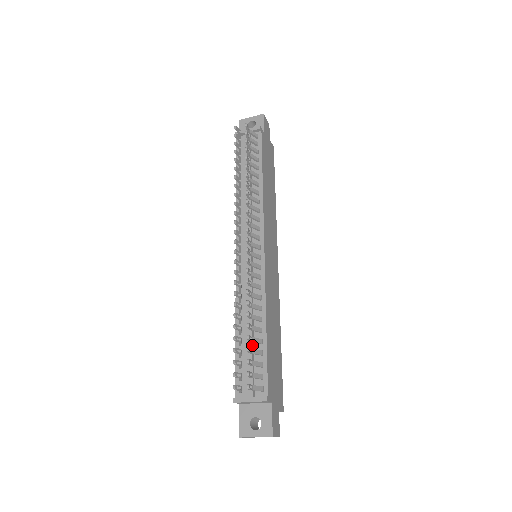
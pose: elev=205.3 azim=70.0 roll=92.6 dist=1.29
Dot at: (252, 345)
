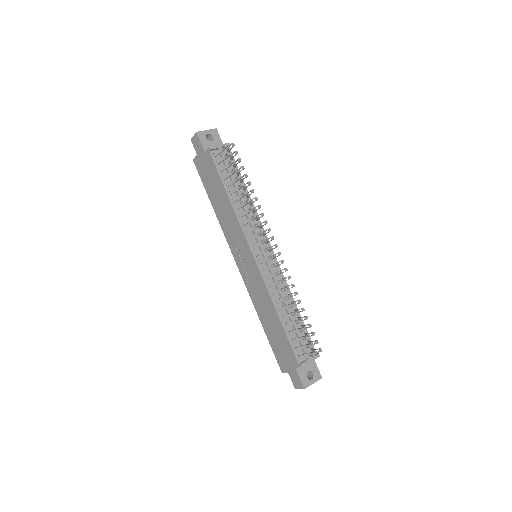
Dot at: occluded
